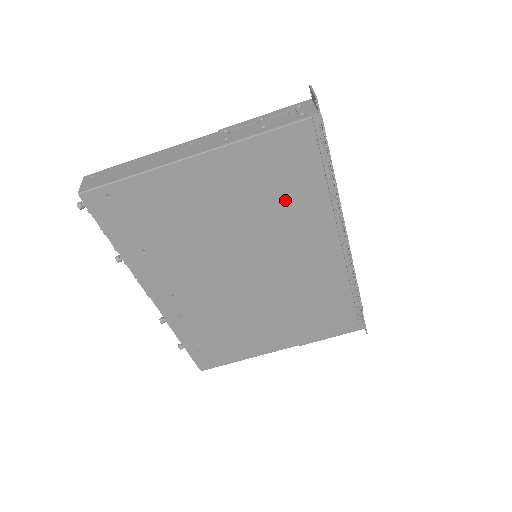
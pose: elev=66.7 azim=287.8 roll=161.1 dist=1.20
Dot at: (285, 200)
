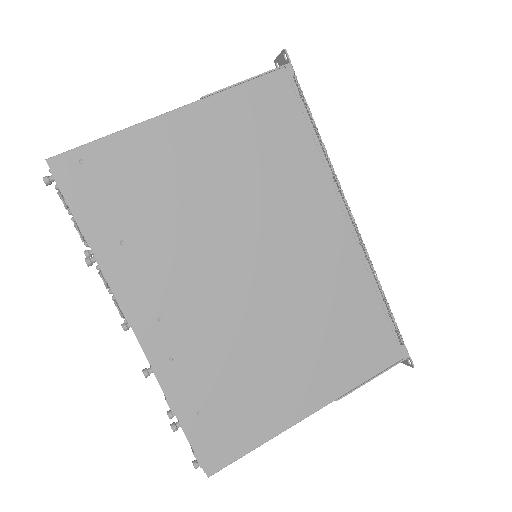
Dot at: (276, 162)
